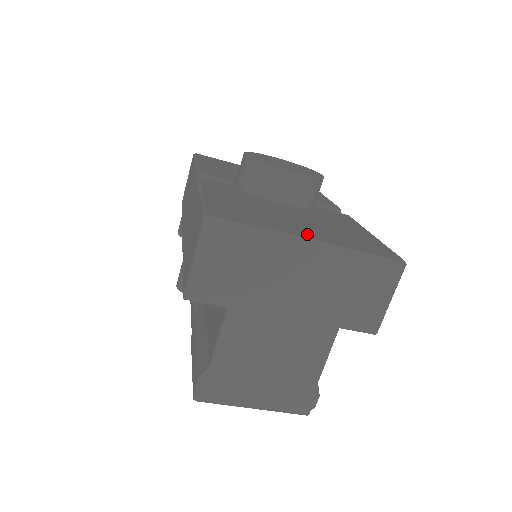
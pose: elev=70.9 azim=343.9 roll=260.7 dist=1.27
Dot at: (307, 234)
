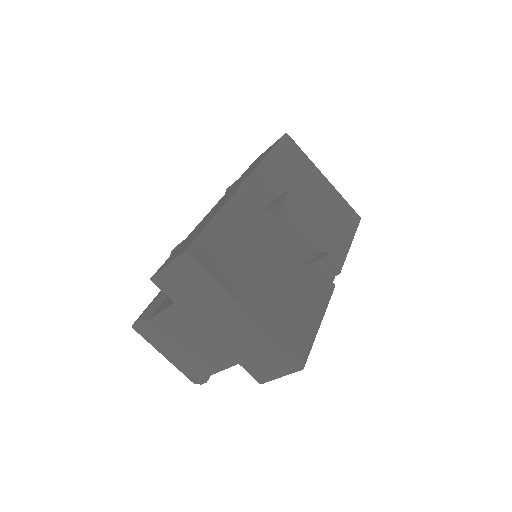
Dot at: (252, 304)
